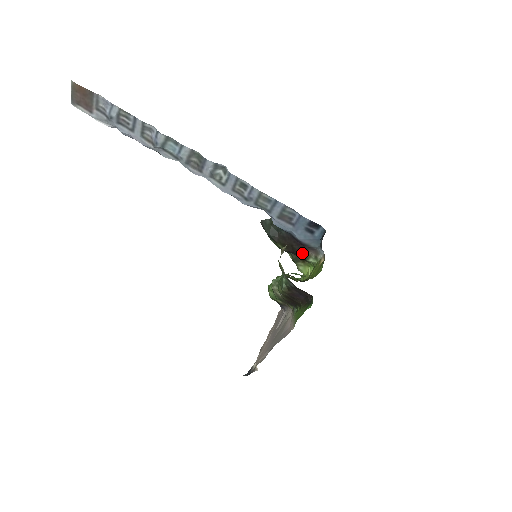
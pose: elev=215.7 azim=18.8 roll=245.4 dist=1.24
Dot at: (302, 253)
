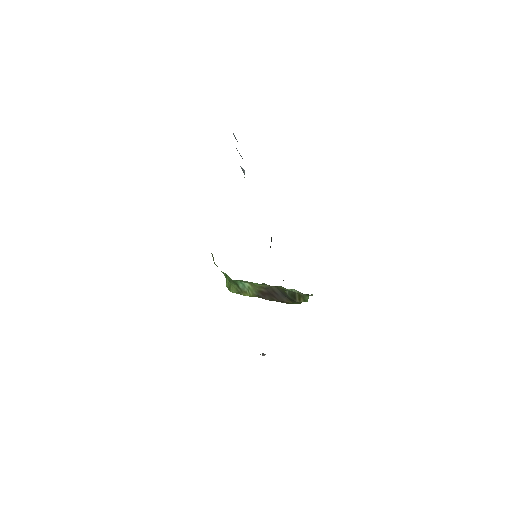
Dot at: occluded
